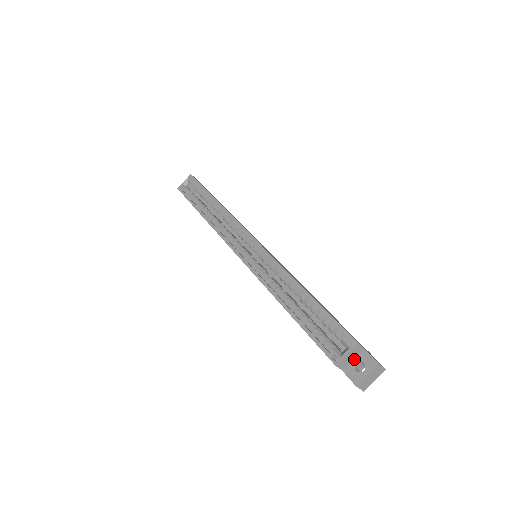
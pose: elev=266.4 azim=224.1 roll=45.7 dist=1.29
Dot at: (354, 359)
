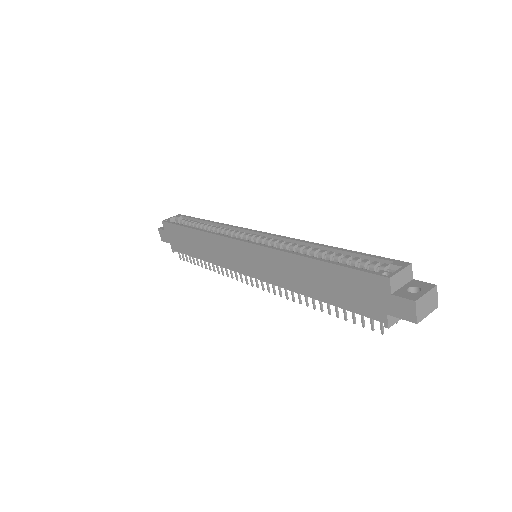
Dot at: (404, 286)
